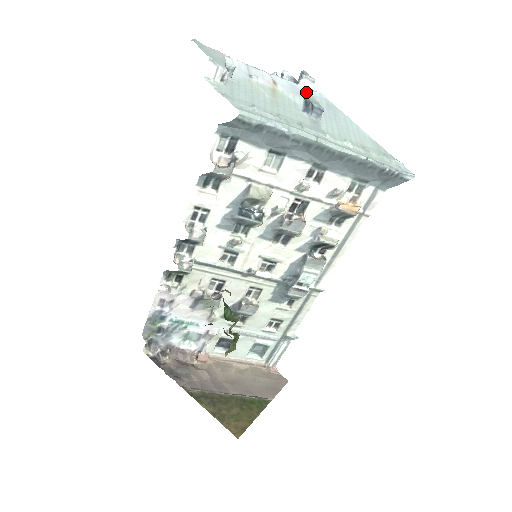
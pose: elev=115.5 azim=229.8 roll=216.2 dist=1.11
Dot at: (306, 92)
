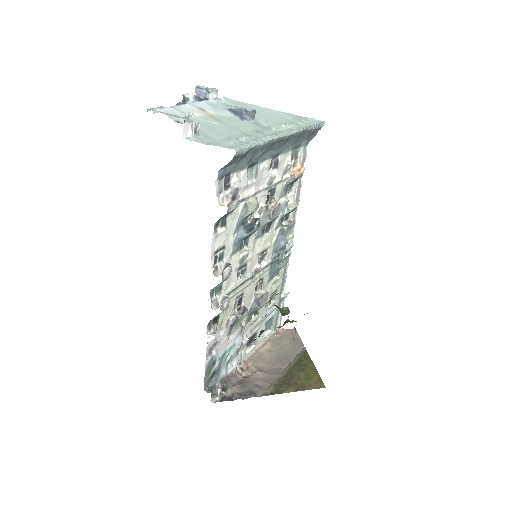
Dot at: (219, 103)
